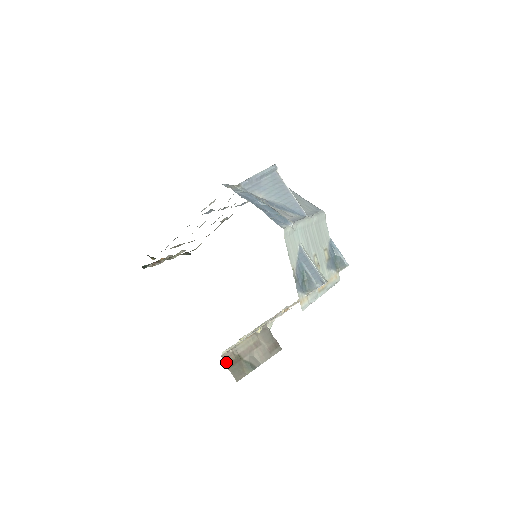
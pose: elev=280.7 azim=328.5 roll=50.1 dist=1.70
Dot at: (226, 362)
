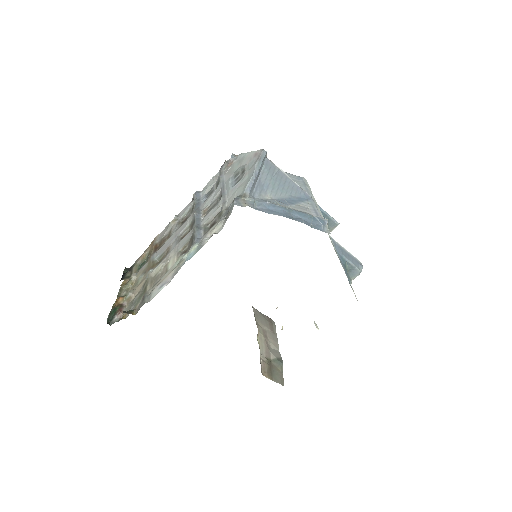
Dot at: (266, 375)
